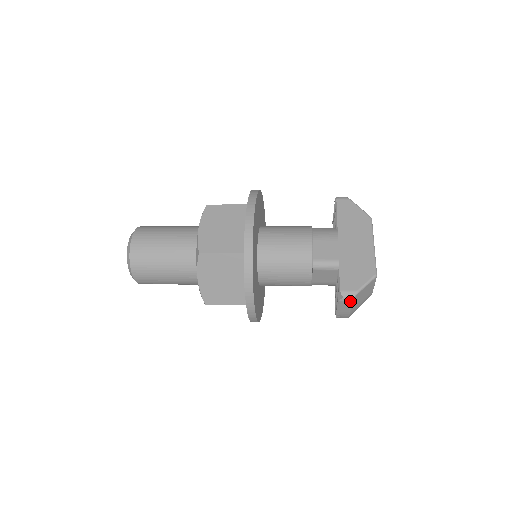
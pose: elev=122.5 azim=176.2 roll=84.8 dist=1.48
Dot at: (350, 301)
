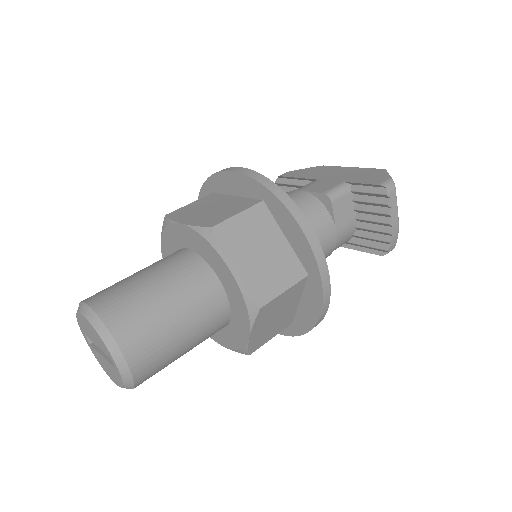
Dot at: (394, 191)
